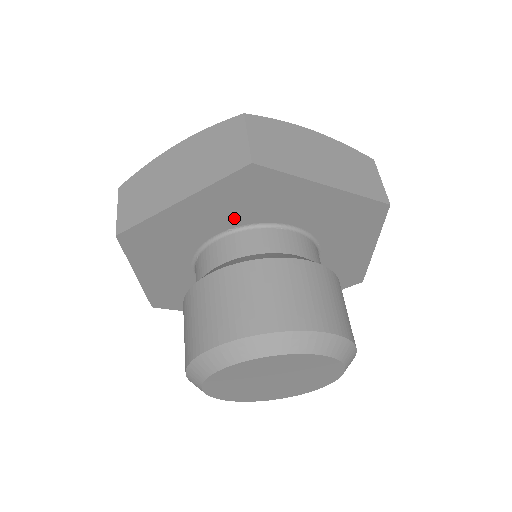
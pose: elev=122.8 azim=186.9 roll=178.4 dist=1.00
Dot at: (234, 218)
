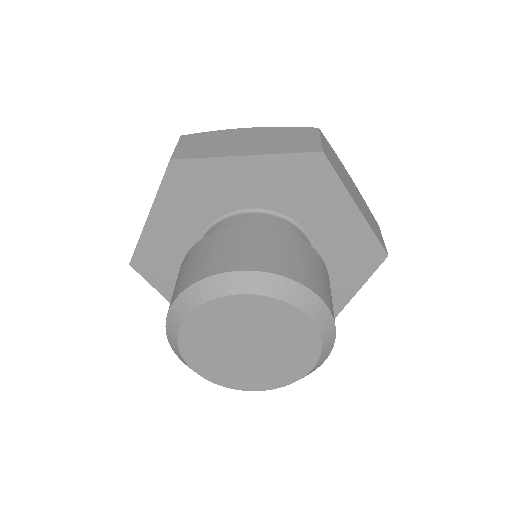
Dot at: (199, 218)
